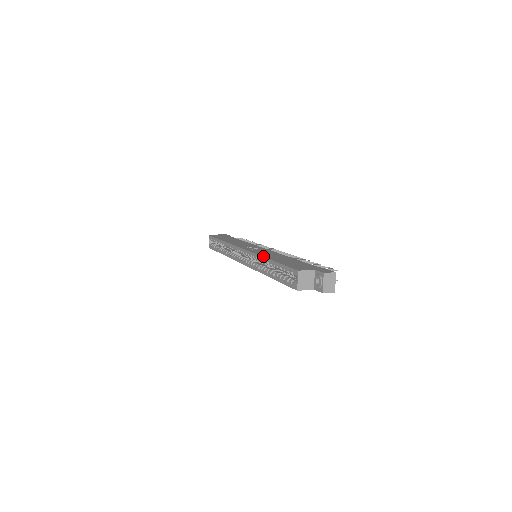
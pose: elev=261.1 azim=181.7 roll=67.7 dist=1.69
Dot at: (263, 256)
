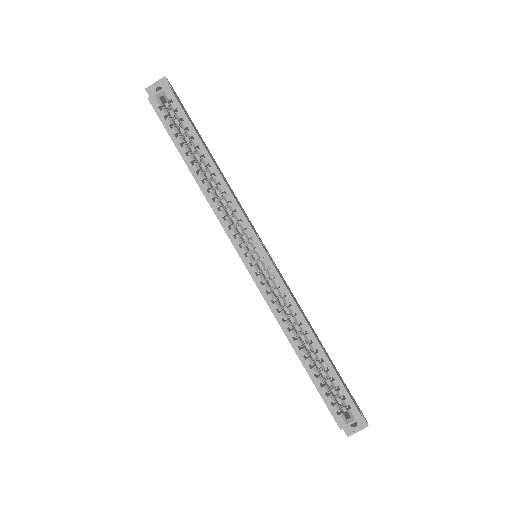
Dot at: occluded
